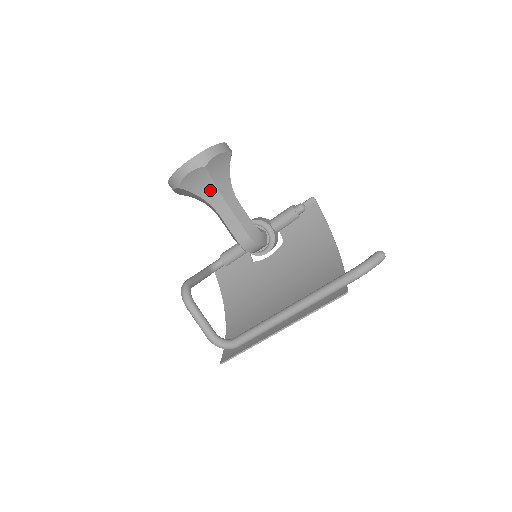
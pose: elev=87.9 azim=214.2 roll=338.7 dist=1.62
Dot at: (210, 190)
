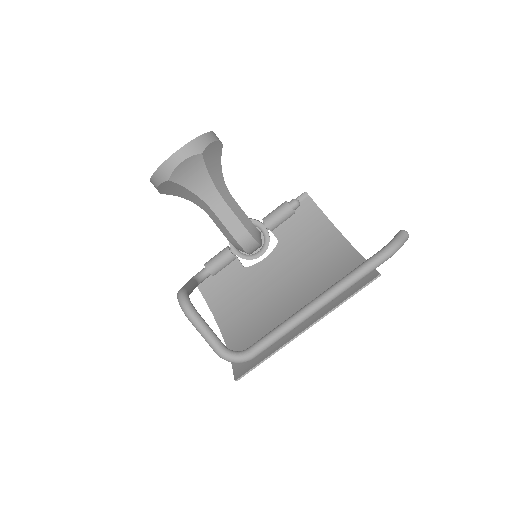
Dot at: (203, 183)
